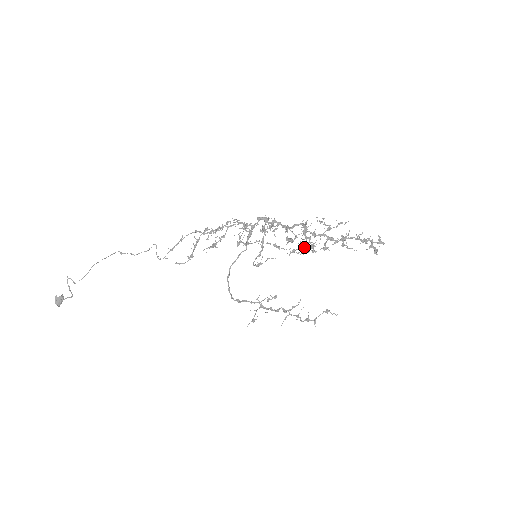
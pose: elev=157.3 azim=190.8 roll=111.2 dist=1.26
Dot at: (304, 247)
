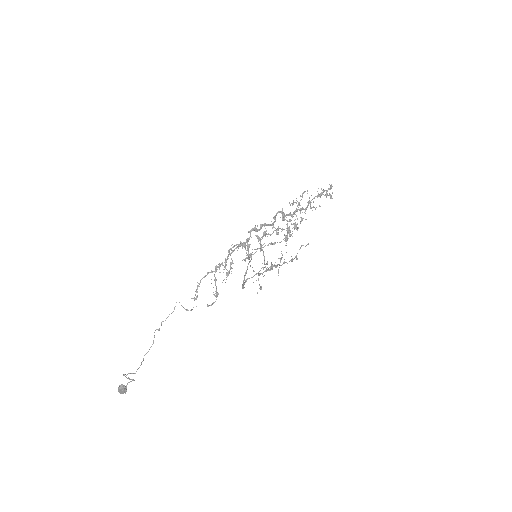
Dot at: (289, 229)
